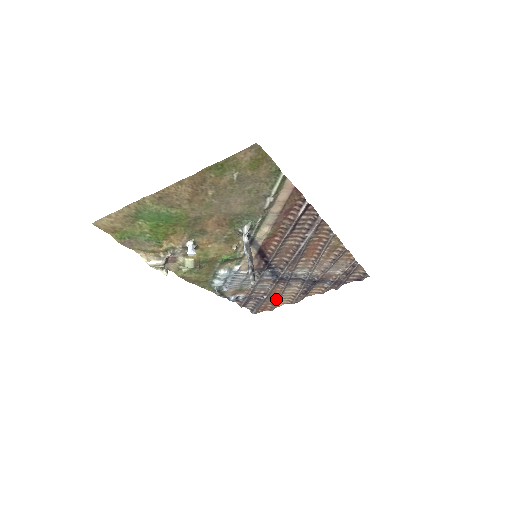
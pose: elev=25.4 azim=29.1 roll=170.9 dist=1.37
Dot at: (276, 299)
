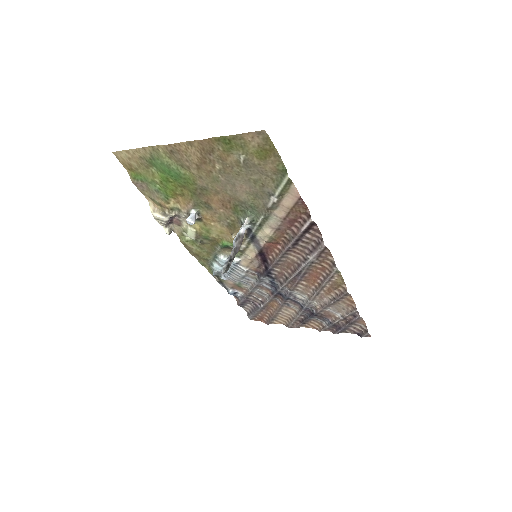
Dot at: (272, 314)
